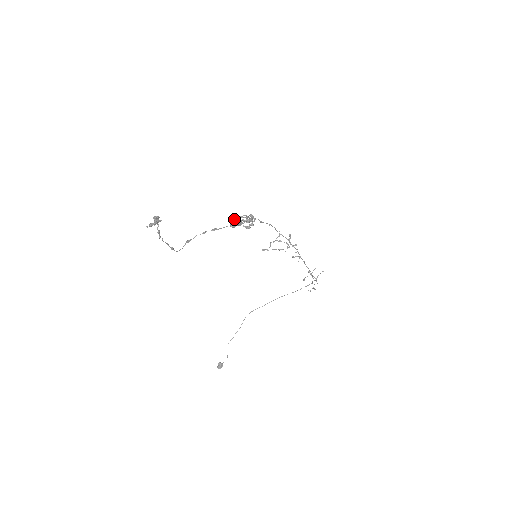
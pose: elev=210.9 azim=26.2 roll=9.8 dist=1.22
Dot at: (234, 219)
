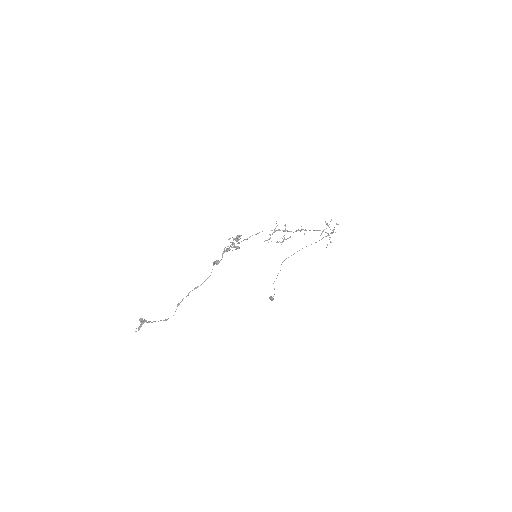
Dot at: (214, 264)
